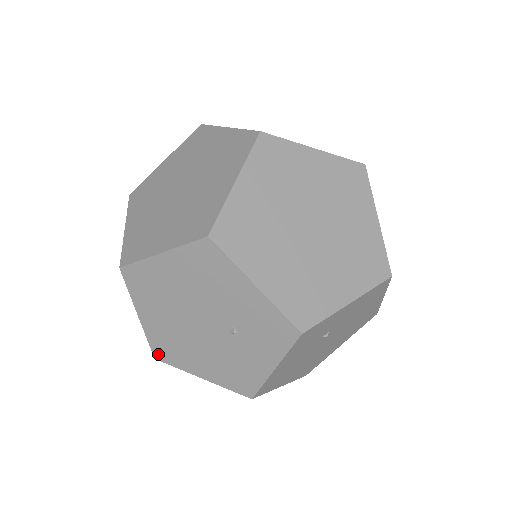
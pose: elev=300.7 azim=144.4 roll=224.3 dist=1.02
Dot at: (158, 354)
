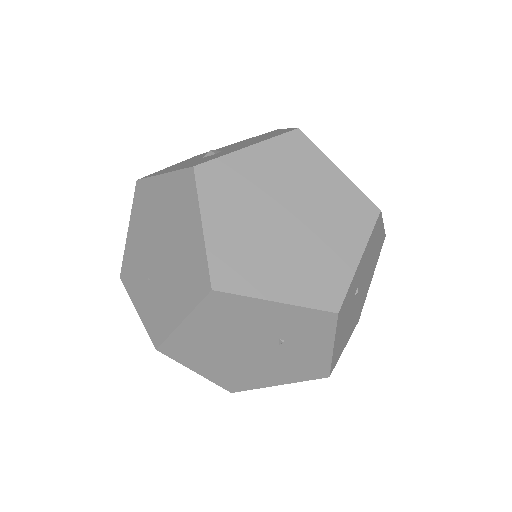
Dot at: (232, 388)
